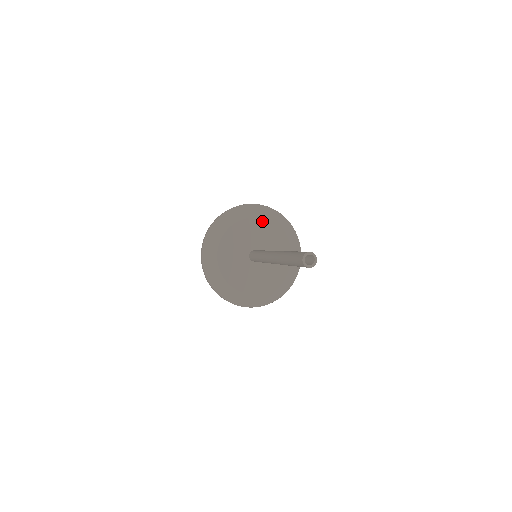
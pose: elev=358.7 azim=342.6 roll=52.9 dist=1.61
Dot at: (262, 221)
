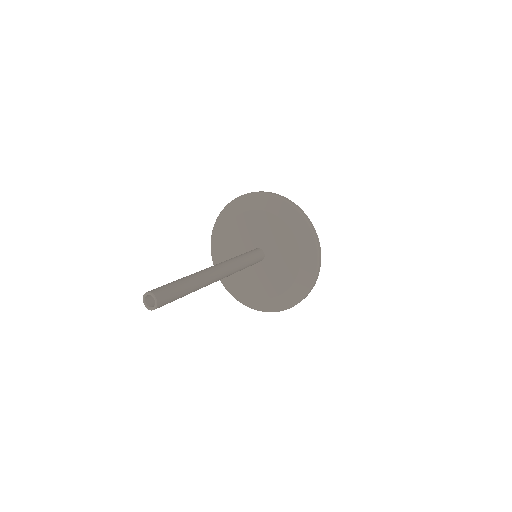
Dot at: (262, 213)
